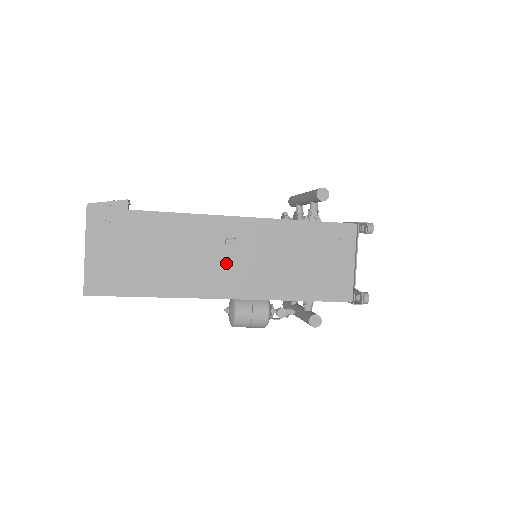
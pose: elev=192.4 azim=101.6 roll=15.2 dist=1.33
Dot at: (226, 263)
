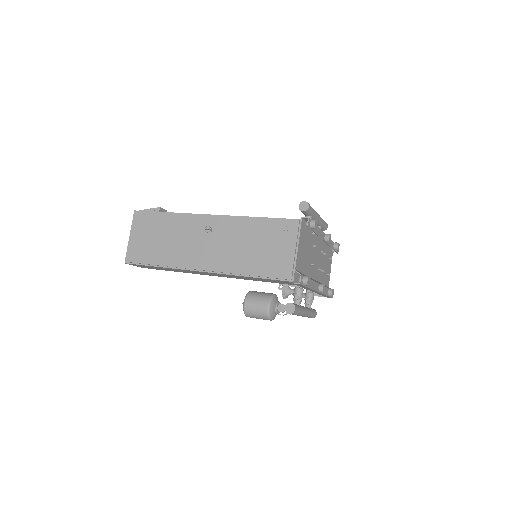
Dot at: (204, 246)
